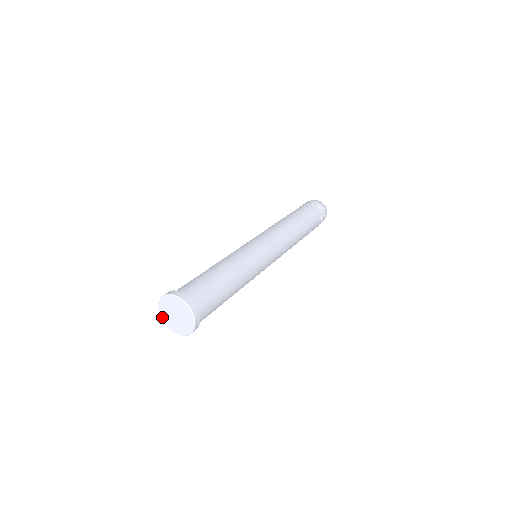
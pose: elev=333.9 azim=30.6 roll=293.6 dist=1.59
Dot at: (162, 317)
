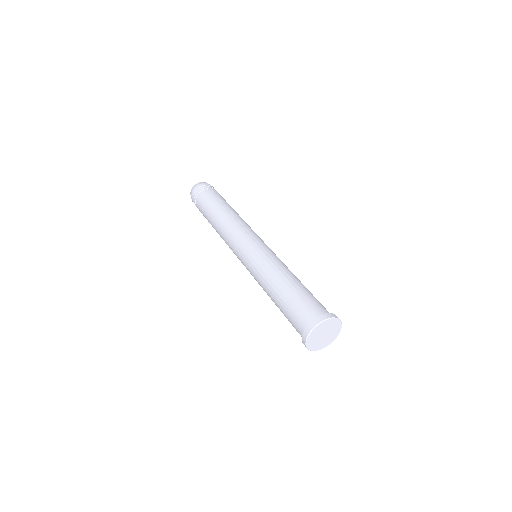
Dot at: (308, 343)
